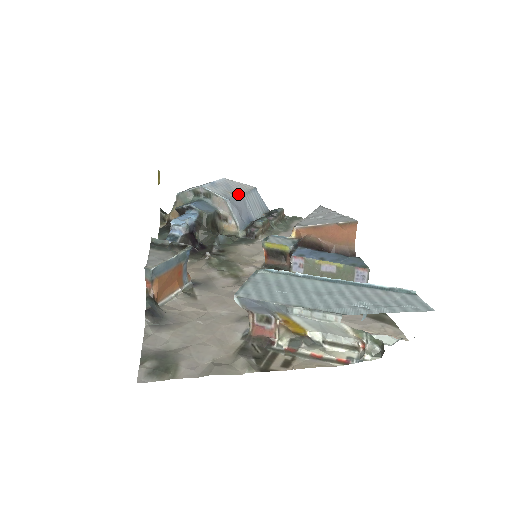
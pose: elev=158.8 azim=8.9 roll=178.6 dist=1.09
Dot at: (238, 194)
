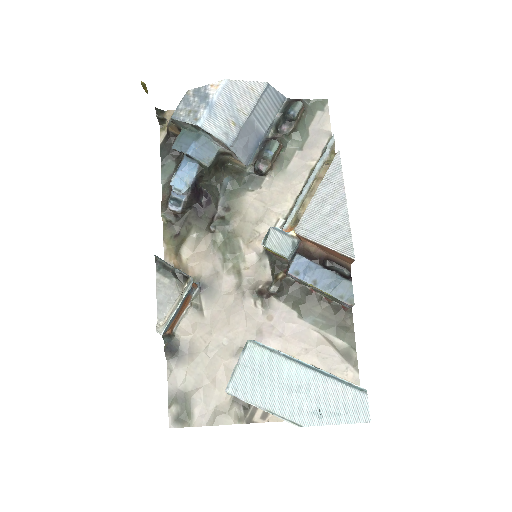
Dot at: (243, 121)
